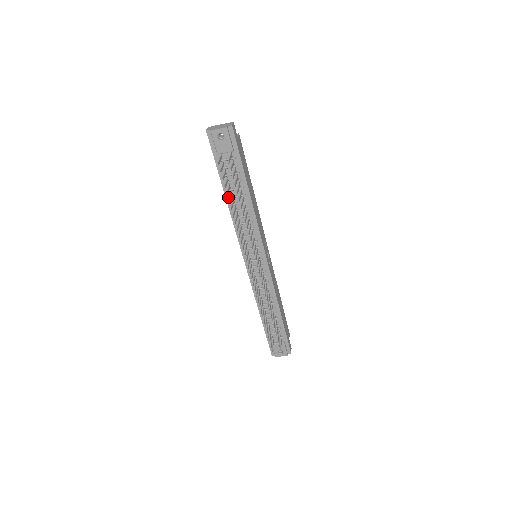
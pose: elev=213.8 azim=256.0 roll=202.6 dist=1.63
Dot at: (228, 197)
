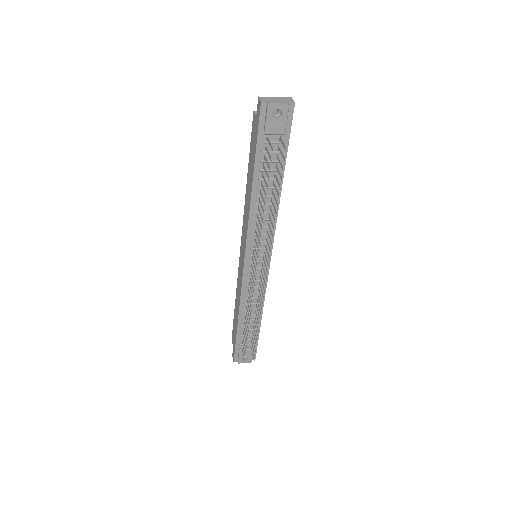
Dot at: (255, 187)
